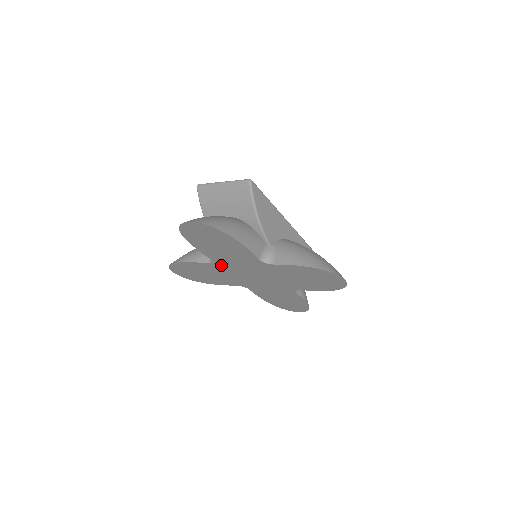
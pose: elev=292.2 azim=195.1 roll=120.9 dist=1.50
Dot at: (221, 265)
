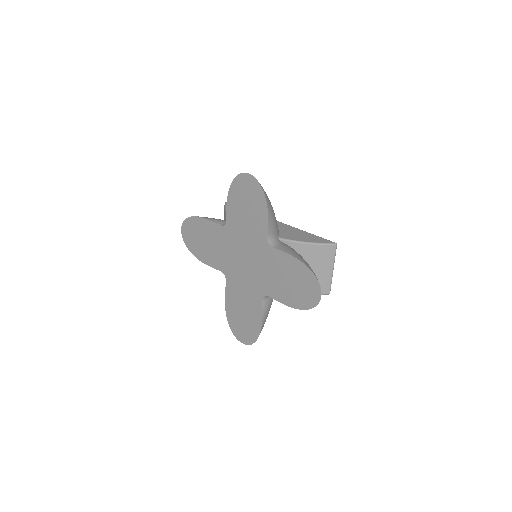
Dot at: (229, 273)
